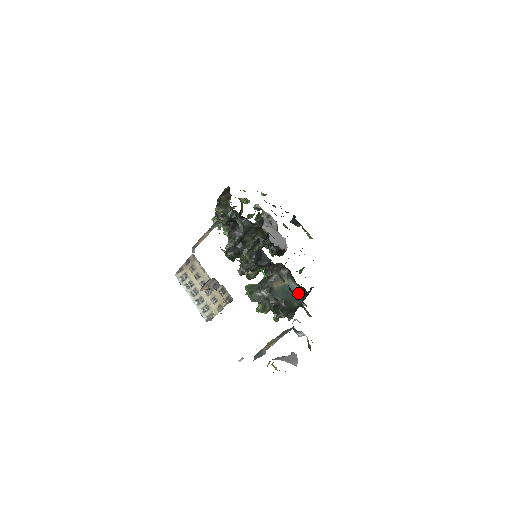
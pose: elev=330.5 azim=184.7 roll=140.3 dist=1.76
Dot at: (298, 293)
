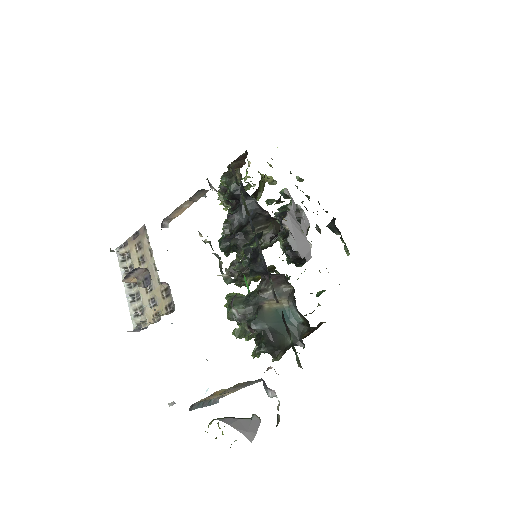
Dot at: (297, 325)
